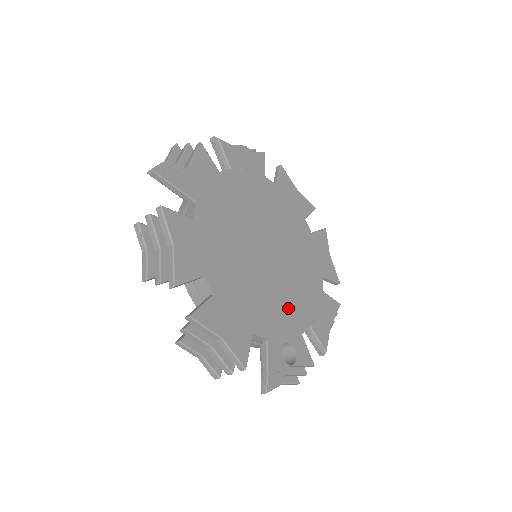
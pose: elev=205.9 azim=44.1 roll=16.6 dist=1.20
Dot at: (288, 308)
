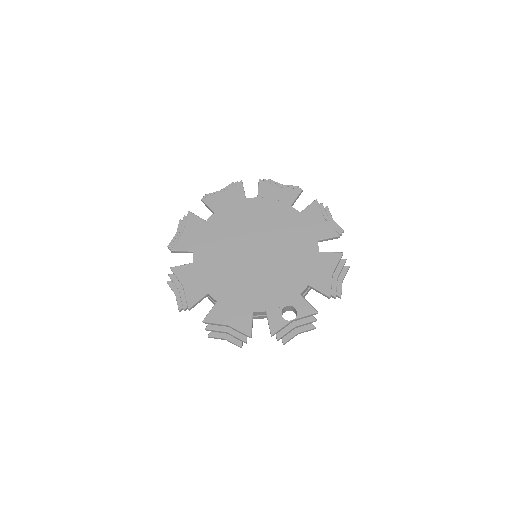
Dot at: (283, 282)
